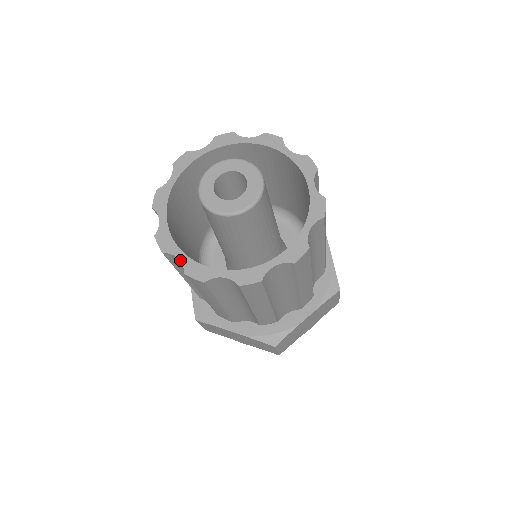
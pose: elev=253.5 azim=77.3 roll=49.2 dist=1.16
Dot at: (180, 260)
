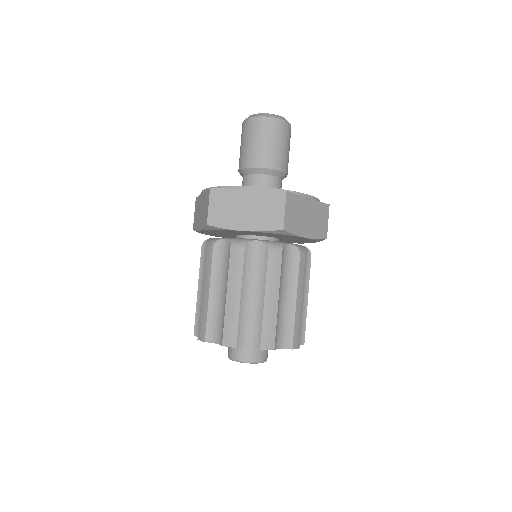
Dot at: occluded
